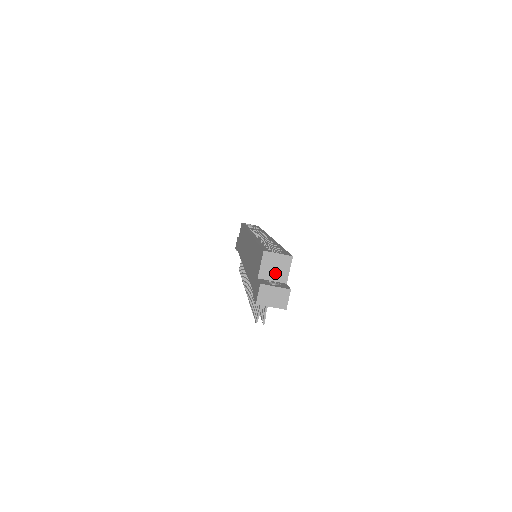
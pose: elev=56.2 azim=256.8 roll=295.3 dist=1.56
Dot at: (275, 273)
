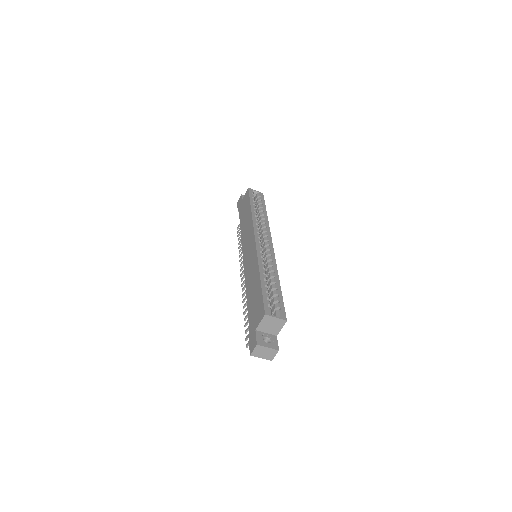
Dot at: (270, 329)
